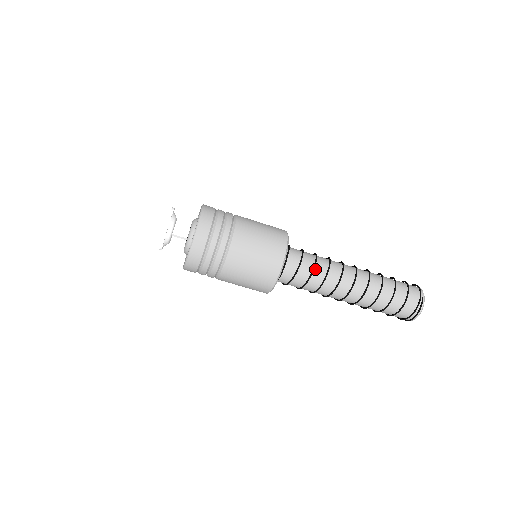
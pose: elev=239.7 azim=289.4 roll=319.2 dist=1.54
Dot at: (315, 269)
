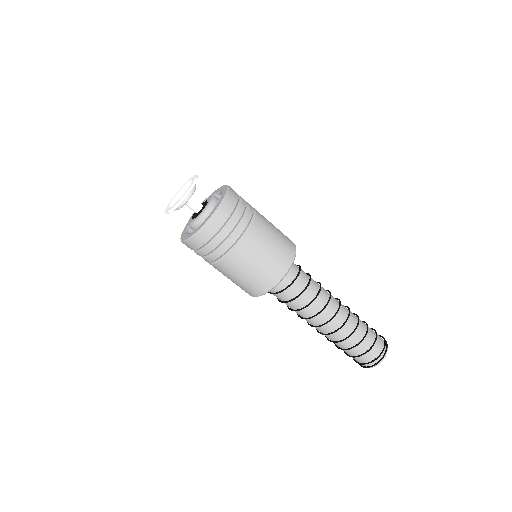
Dot at: (311, 280)
